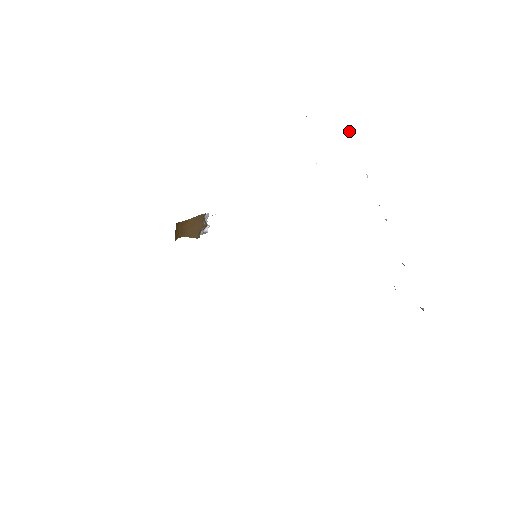
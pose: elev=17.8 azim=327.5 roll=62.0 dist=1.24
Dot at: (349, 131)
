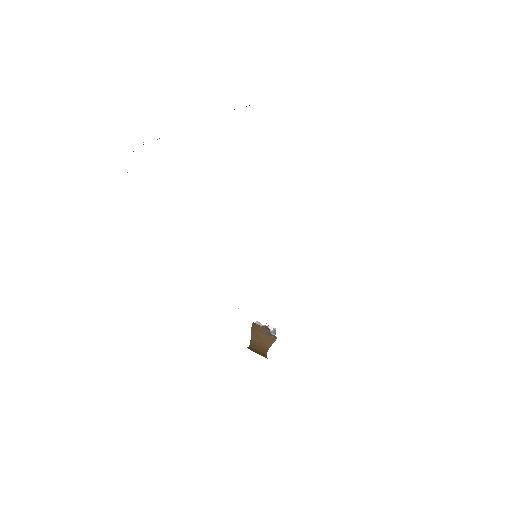
Dot at: occluded
